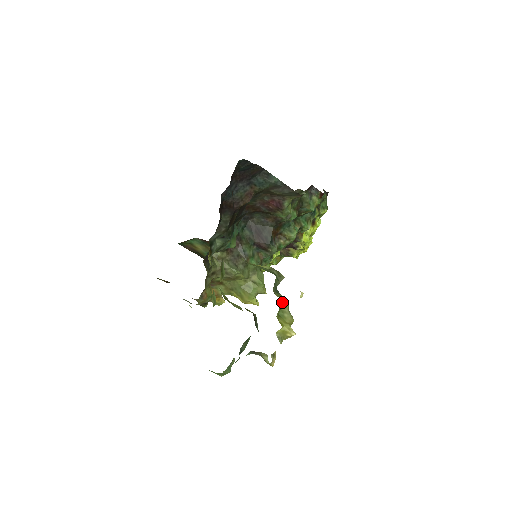
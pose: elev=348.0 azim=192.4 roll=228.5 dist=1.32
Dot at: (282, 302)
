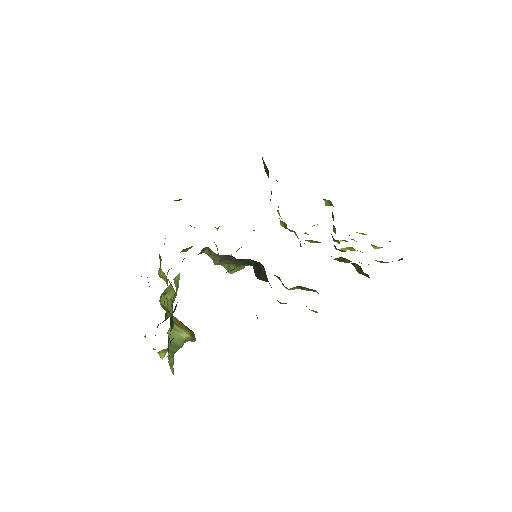
Dot at: occluded
